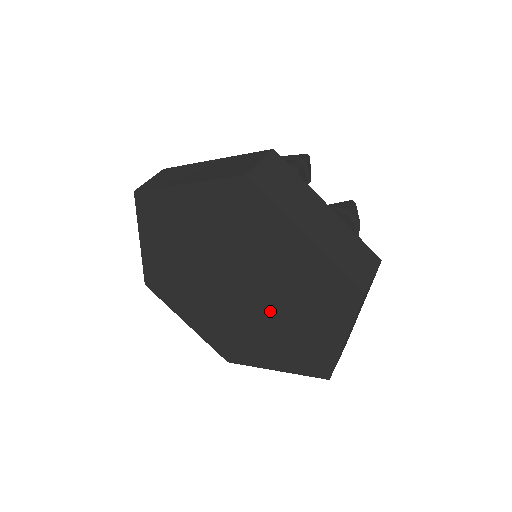
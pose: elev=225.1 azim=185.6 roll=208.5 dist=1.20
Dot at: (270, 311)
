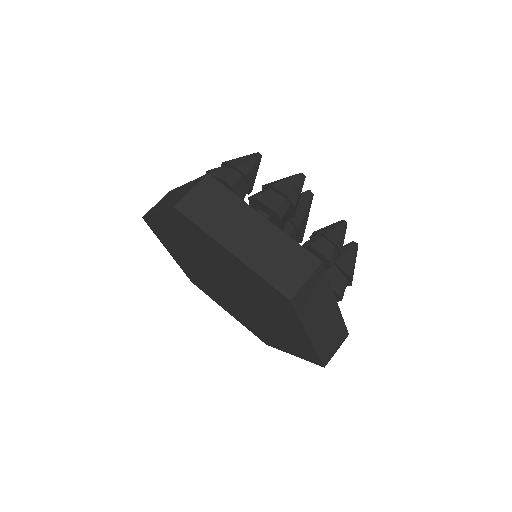
Dot at: (249, 312)
